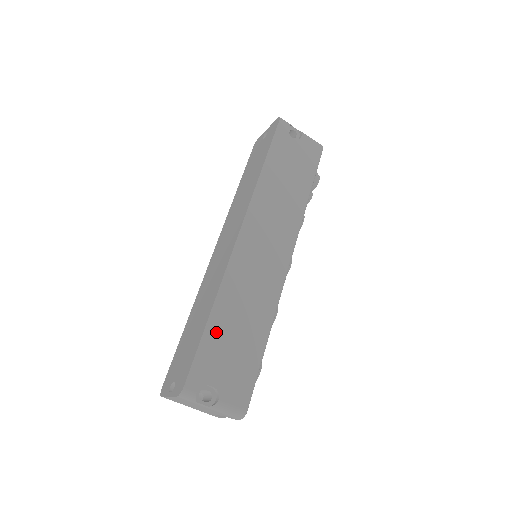
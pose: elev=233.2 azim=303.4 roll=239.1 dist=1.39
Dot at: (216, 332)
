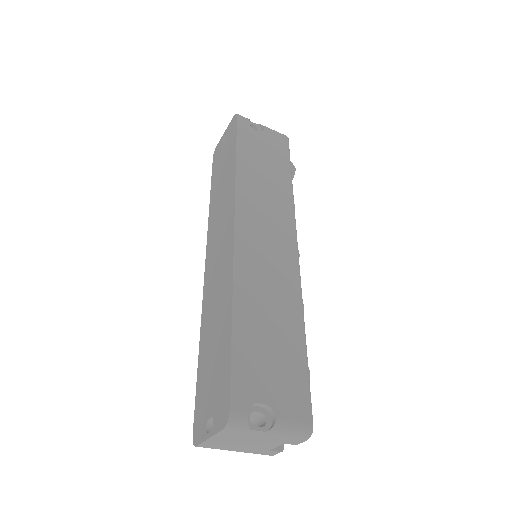
Dot at: (246, 338)
